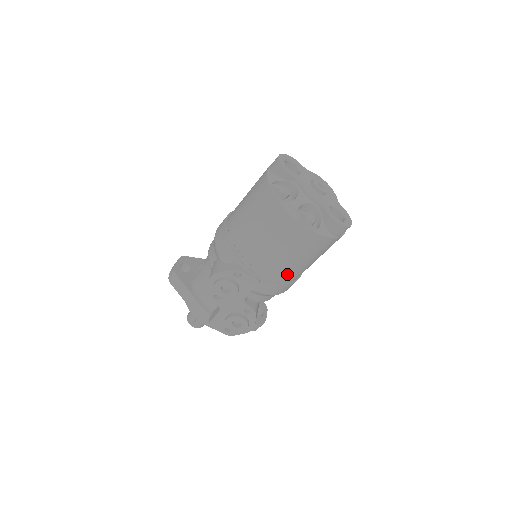
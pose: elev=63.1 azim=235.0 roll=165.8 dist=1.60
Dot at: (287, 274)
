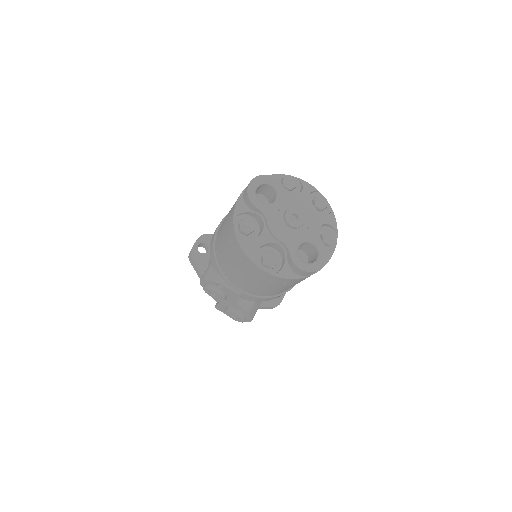
Dot at: (267, 293)
